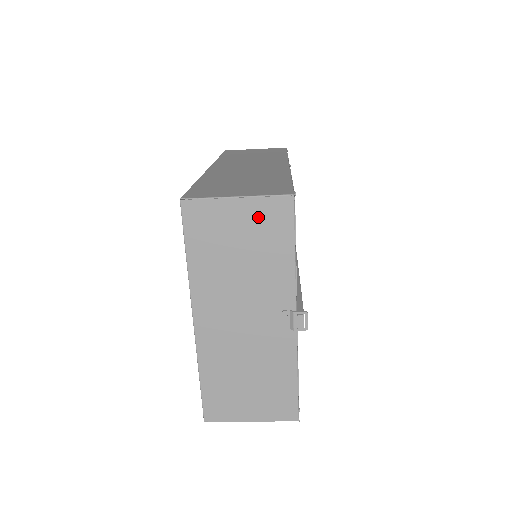
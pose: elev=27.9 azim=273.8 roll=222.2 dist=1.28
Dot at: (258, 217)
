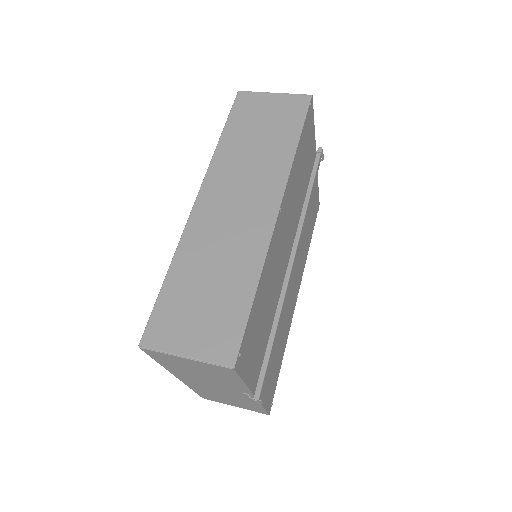
Dot at: (206, 367)
